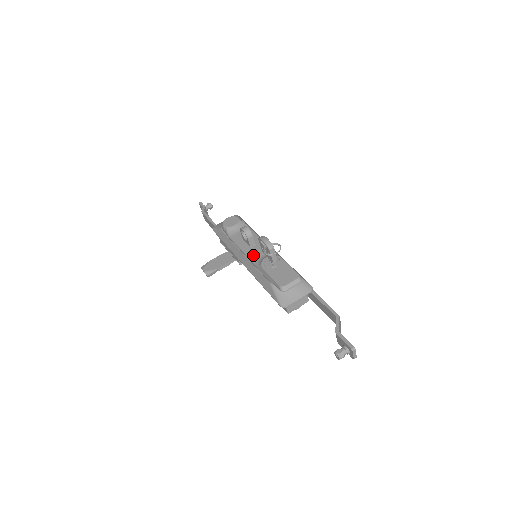
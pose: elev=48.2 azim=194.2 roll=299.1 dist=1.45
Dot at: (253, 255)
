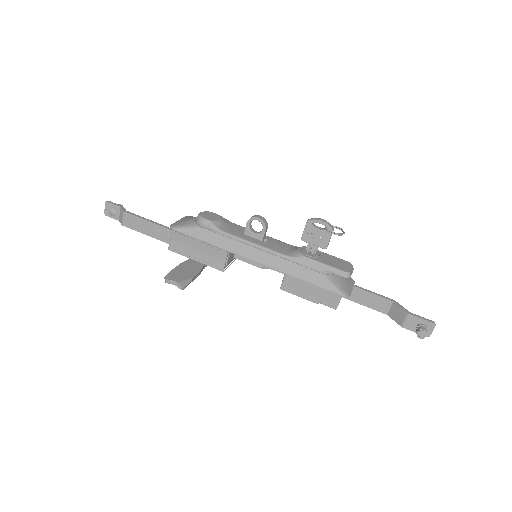
Dot at: (276, 248)
